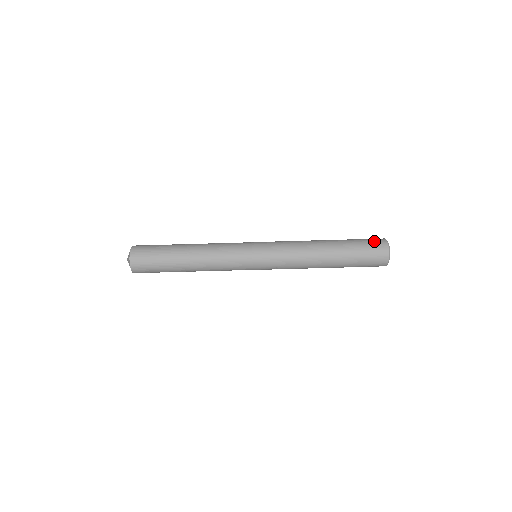
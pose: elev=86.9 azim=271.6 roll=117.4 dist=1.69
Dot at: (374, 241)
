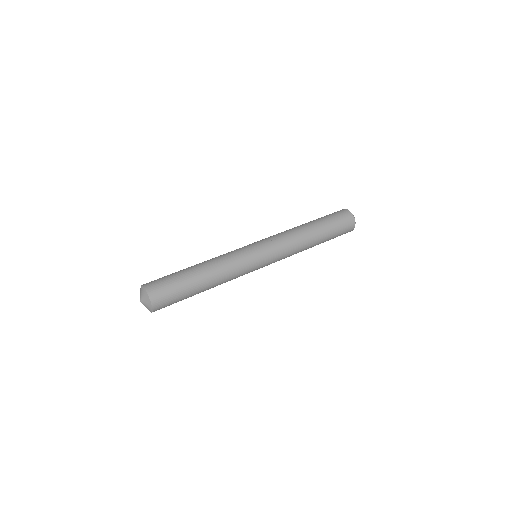
Dot at: occluded
